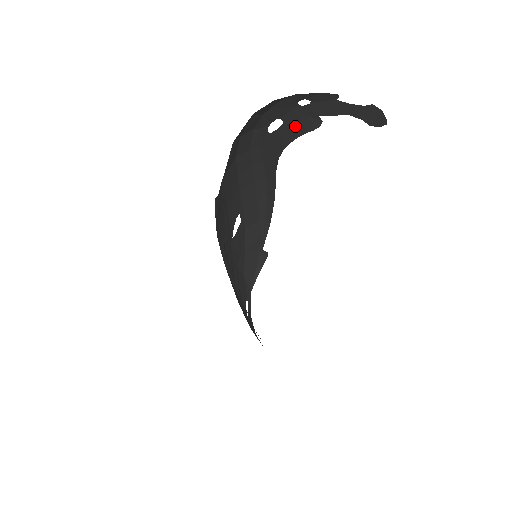
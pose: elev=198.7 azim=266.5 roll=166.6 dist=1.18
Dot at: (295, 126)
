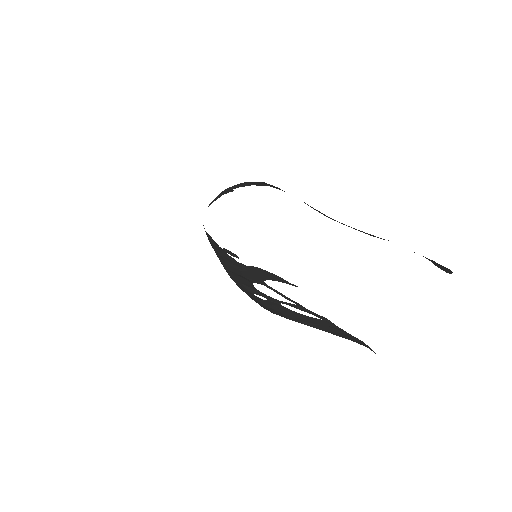
Dot at: (361, 231)
